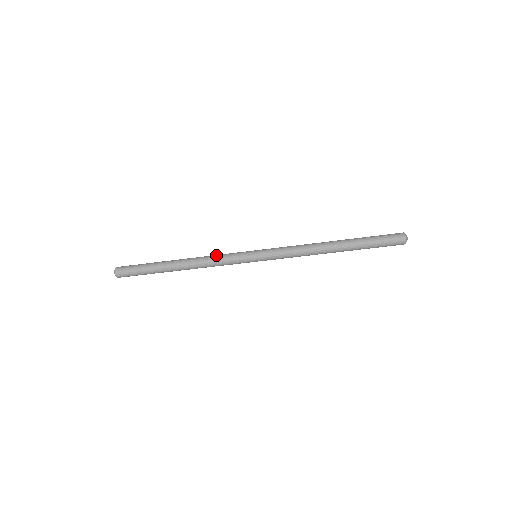
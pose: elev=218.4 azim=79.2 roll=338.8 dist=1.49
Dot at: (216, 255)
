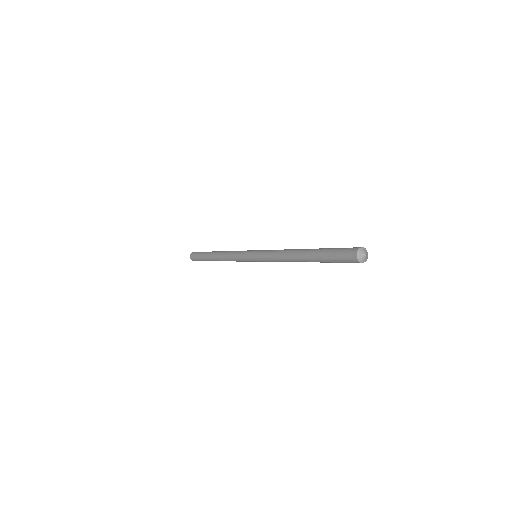
Dot at: (231, 255)
